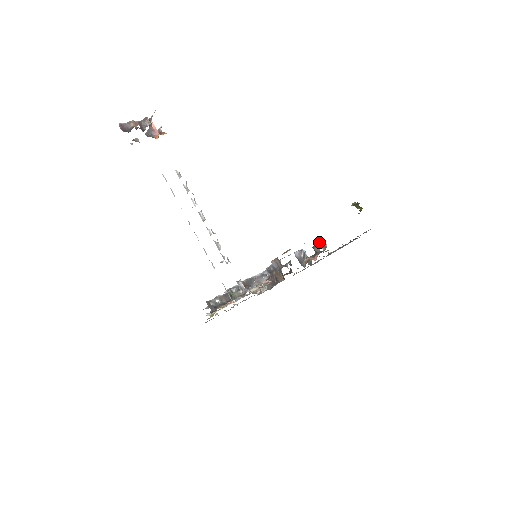
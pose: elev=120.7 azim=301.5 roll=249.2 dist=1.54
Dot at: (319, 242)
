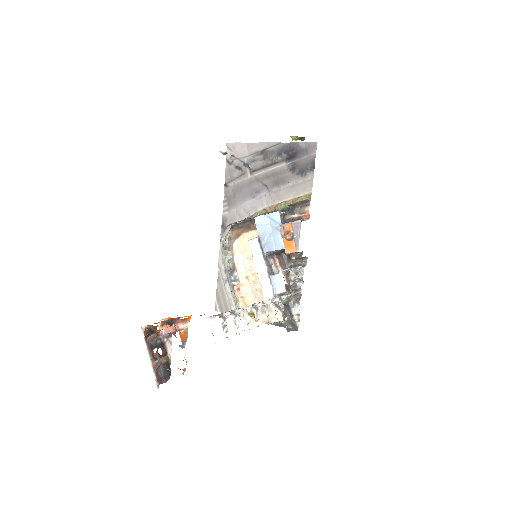
Dot at: (300, 202)
